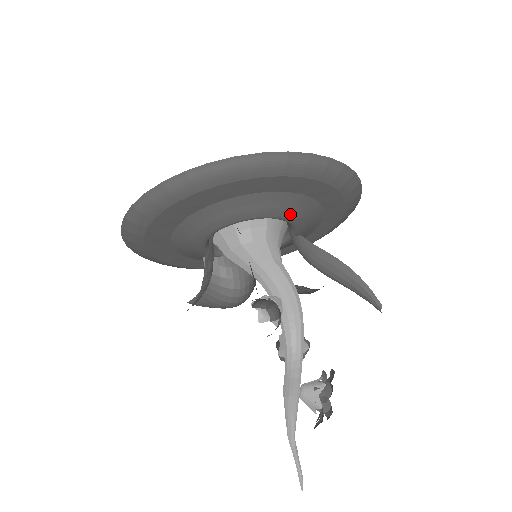
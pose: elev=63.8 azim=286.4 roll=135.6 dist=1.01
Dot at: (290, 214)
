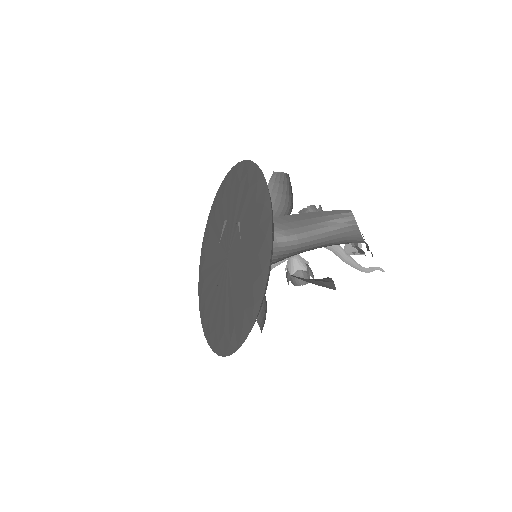
Dot at: occluded
